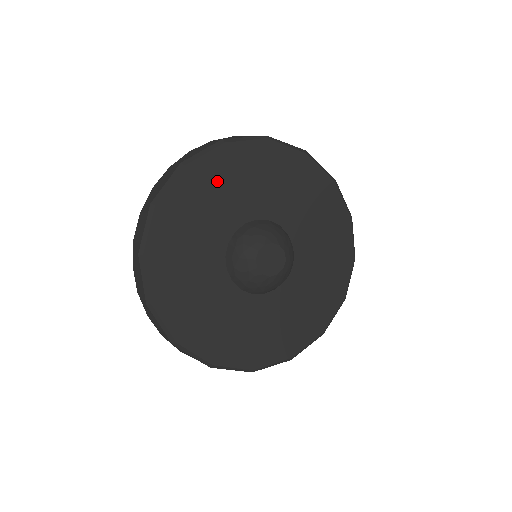
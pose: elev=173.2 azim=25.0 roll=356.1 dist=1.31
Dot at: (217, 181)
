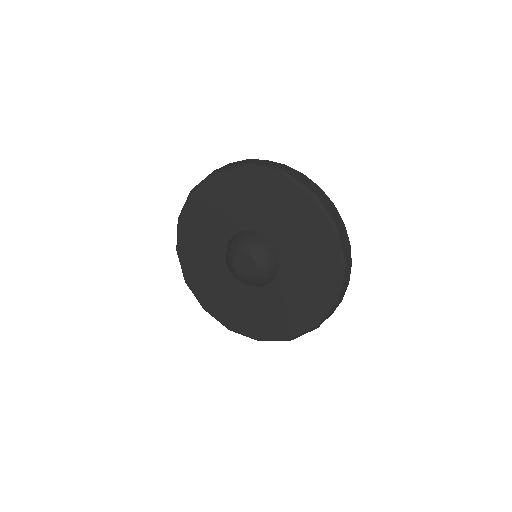
Dot at: (284, 203)
